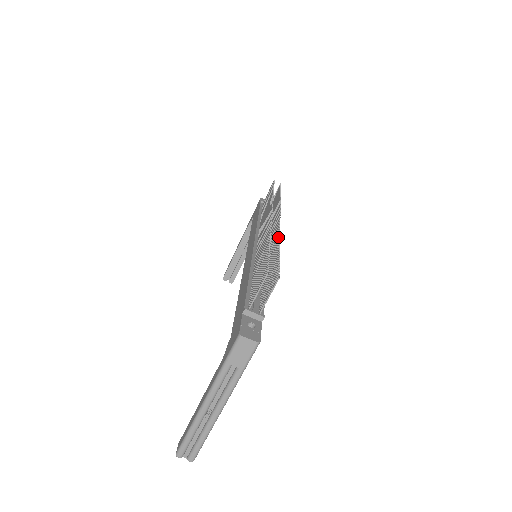
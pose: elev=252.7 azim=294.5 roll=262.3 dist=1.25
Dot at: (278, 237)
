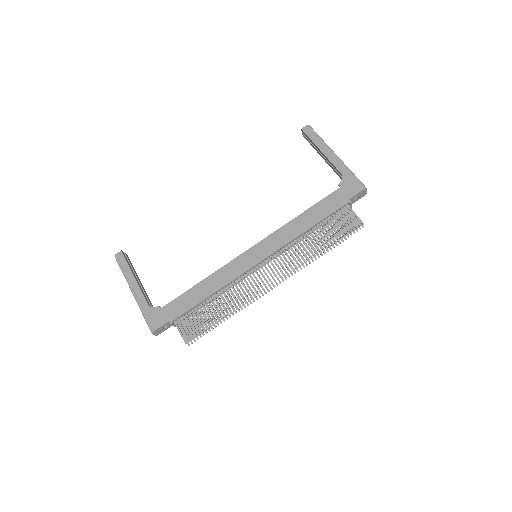
Dot at: (242, 308)
